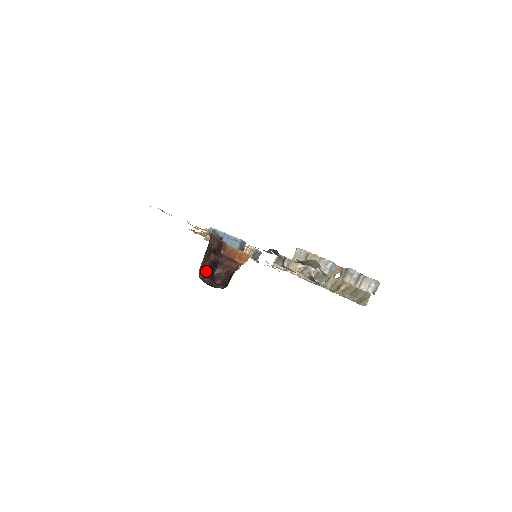
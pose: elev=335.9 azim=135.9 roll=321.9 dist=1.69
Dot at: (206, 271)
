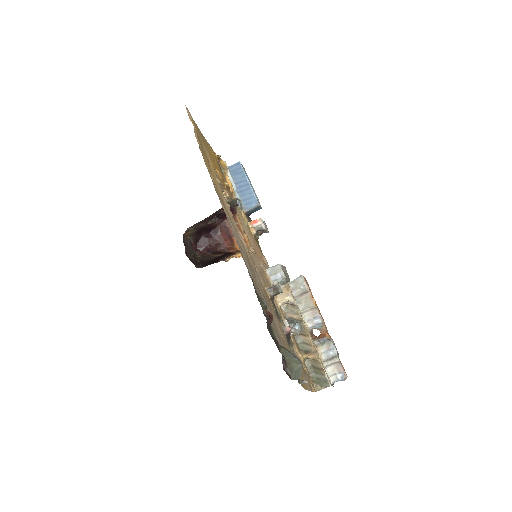
Dot at: (195, 230)
